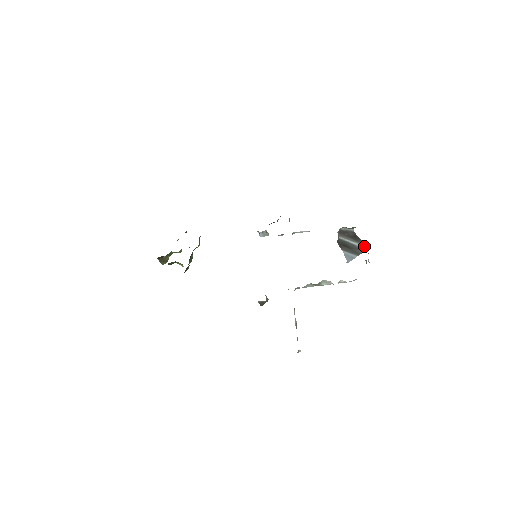
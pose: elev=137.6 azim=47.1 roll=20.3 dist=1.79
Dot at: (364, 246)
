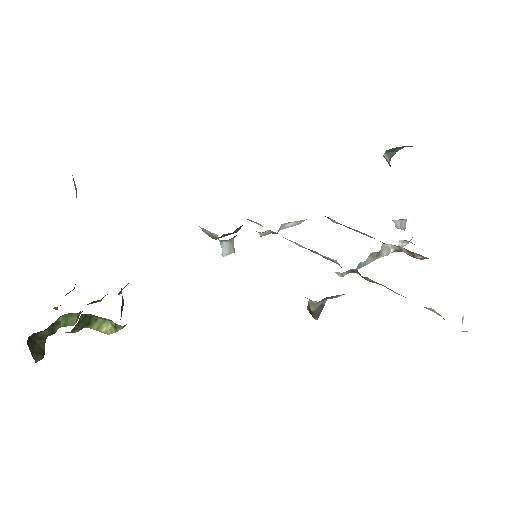
Dot at: occluded
